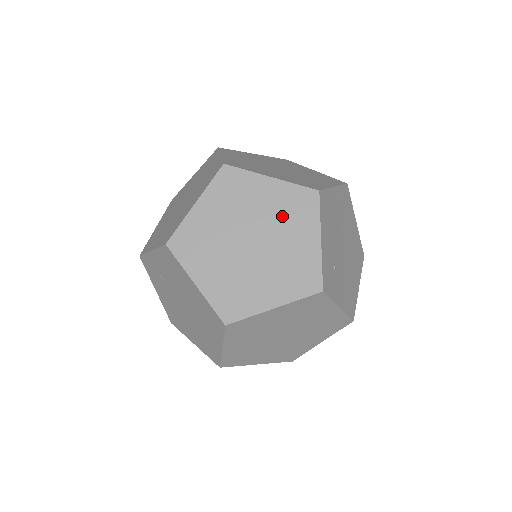
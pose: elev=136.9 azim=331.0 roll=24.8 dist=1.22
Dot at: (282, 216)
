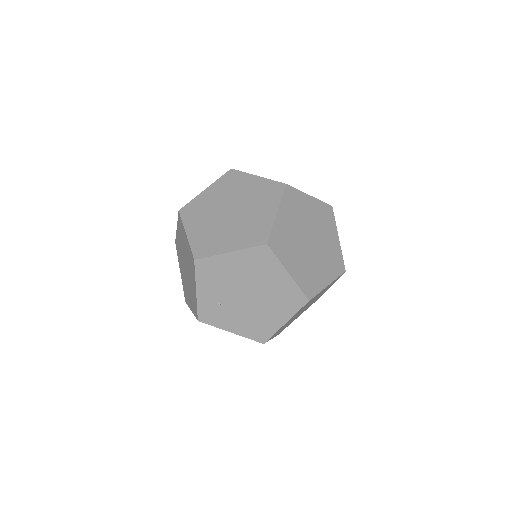
Dot at: (229, 191)
